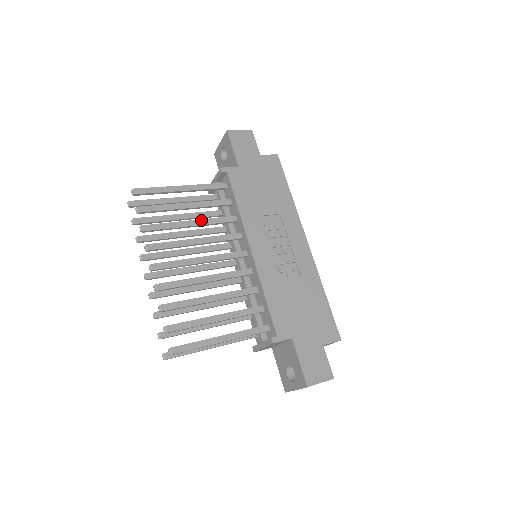
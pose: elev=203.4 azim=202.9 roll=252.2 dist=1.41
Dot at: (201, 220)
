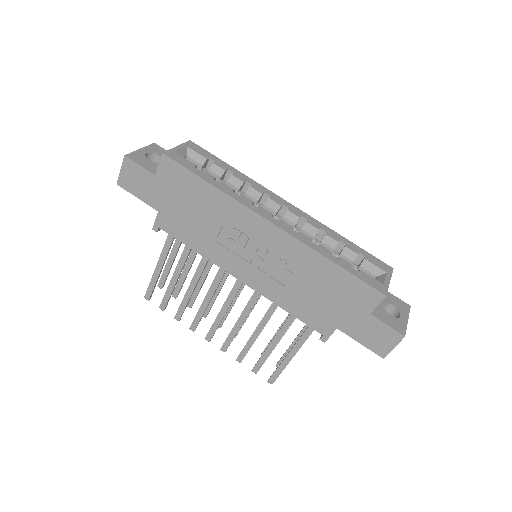
Dot at: (193, 280)
